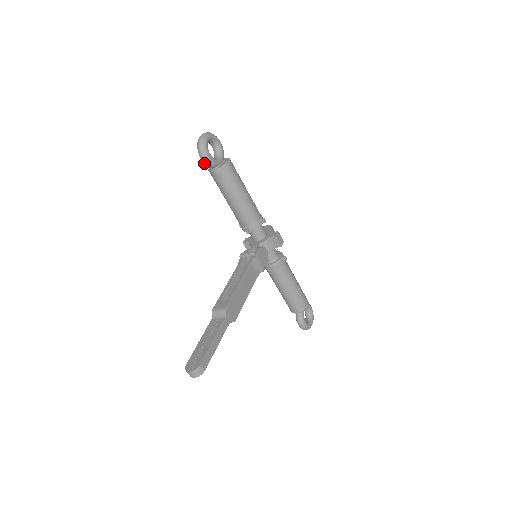
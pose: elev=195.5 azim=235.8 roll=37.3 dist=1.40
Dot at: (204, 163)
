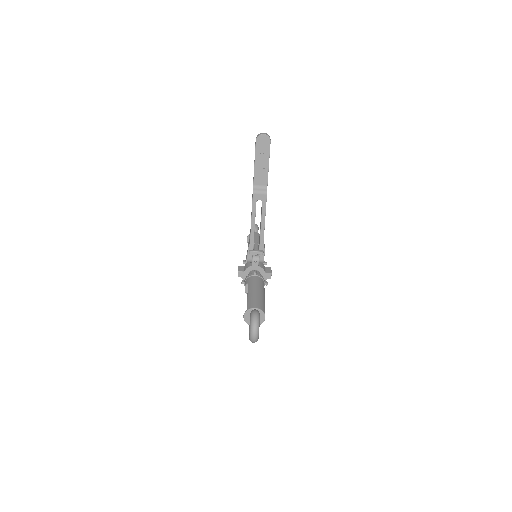
Dot at: occluded
